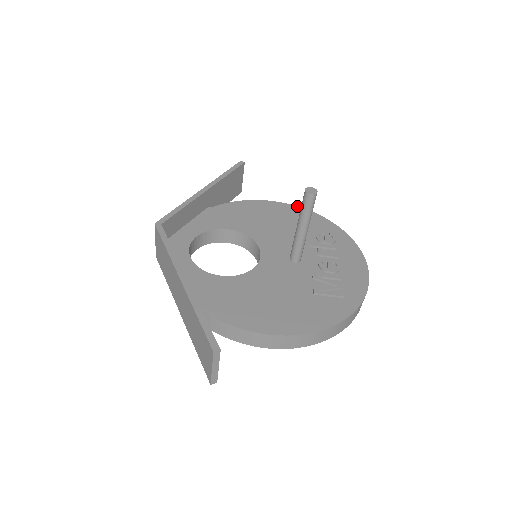
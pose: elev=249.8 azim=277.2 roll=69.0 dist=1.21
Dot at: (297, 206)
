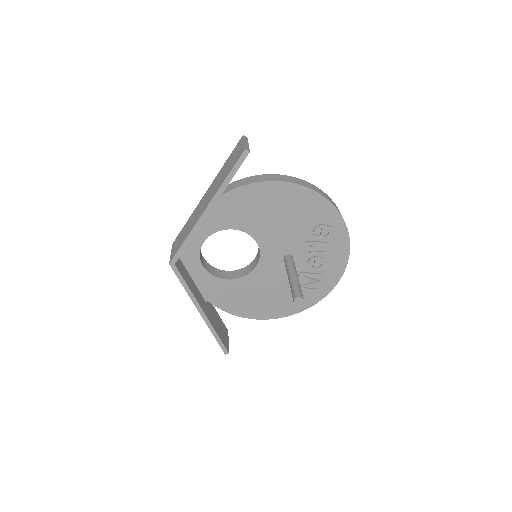
Dot at: (305, 187)
